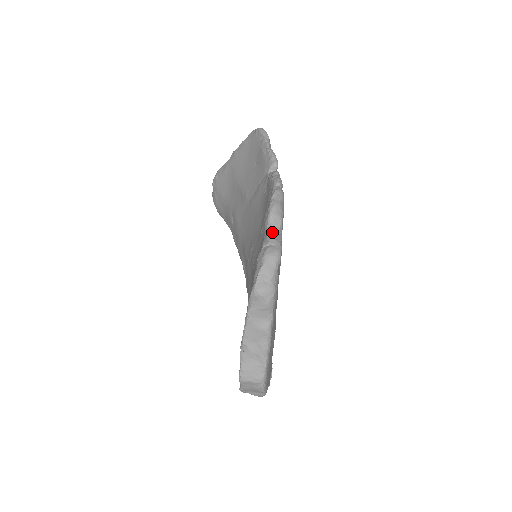
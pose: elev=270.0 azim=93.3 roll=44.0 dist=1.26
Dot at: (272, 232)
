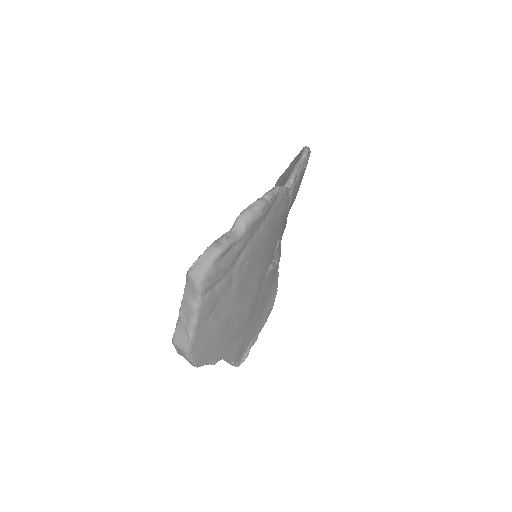
Dot at: (231, 232)
